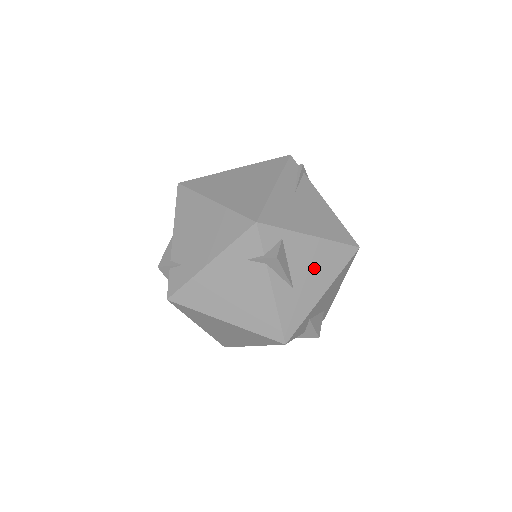
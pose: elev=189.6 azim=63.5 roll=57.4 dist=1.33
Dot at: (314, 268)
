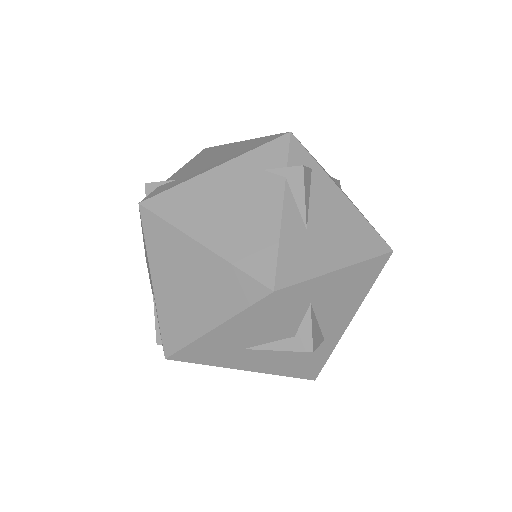
Dot at: (337, 229)
